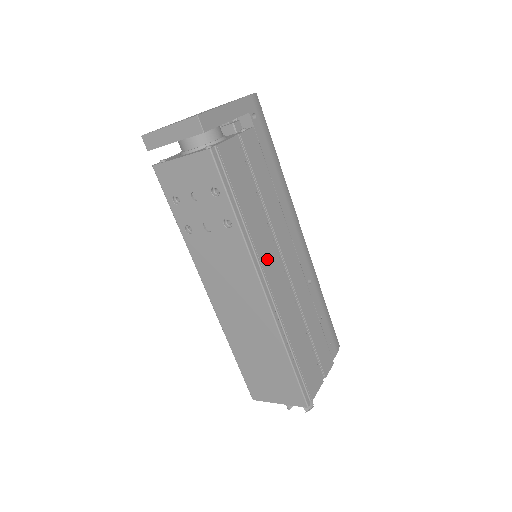
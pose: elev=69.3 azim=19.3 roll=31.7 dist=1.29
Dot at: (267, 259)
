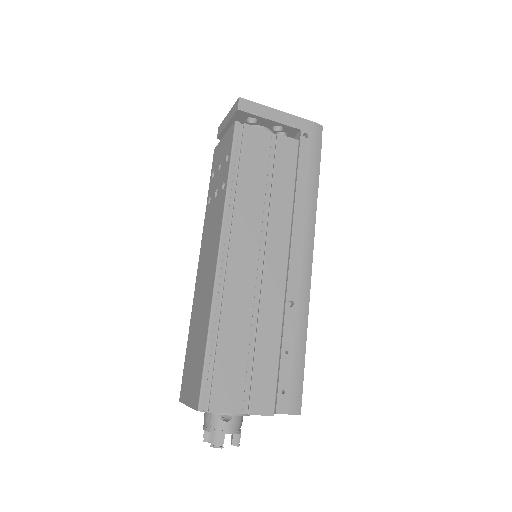
Dot at: (242, 234)
